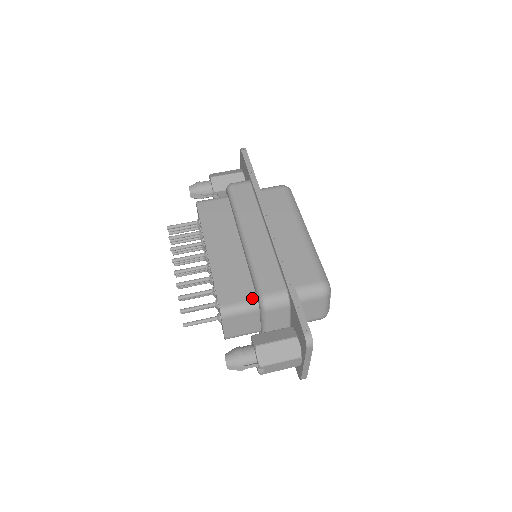
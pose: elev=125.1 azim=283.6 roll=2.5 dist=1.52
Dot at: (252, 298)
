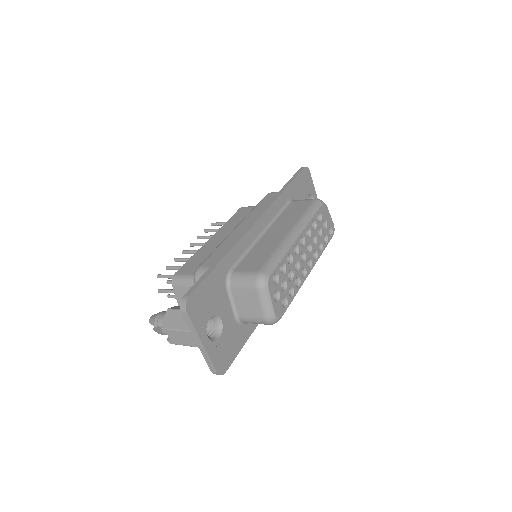
Dot at: occluded
